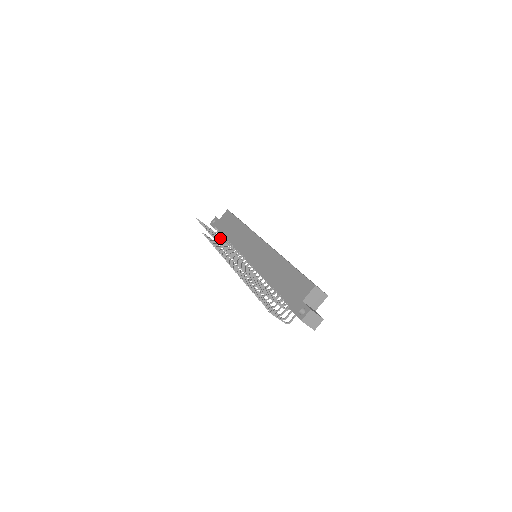
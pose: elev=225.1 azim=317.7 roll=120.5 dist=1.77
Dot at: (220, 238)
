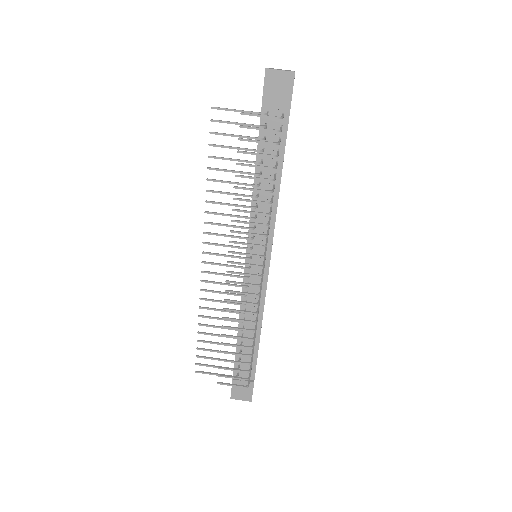
Dot at: (232, 346)
